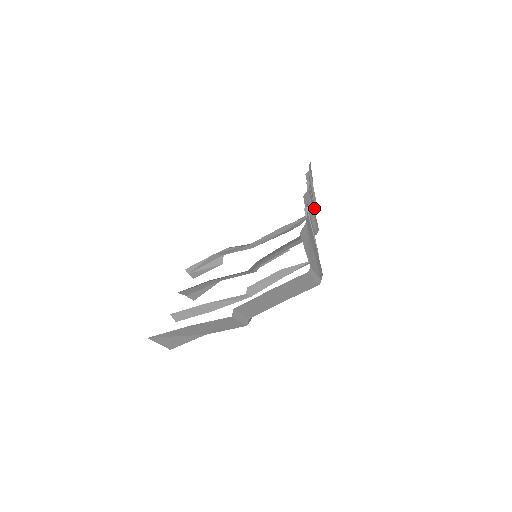
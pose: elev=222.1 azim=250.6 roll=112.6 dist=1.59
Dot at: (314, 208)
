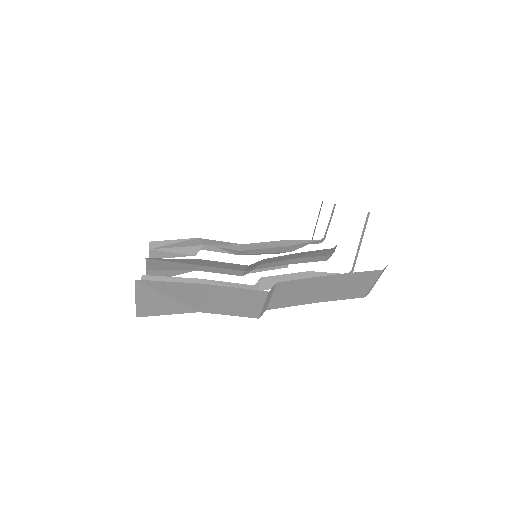
Dot at: (325, 235)
